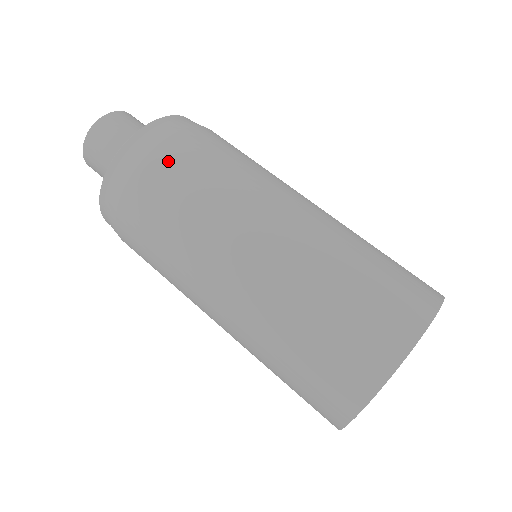
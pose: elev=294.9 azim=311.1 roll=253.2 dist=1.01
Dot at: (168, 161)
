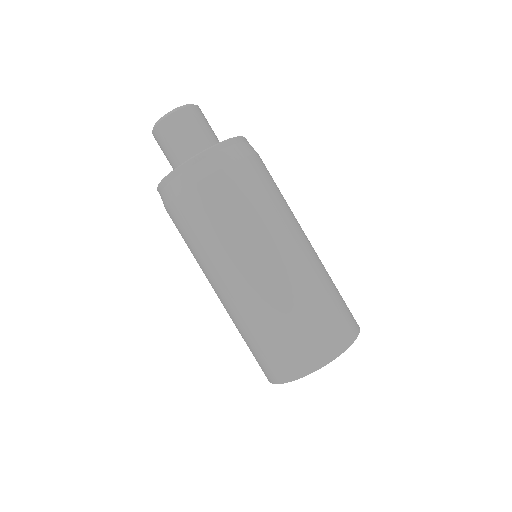
Dot at: (175, 218)
